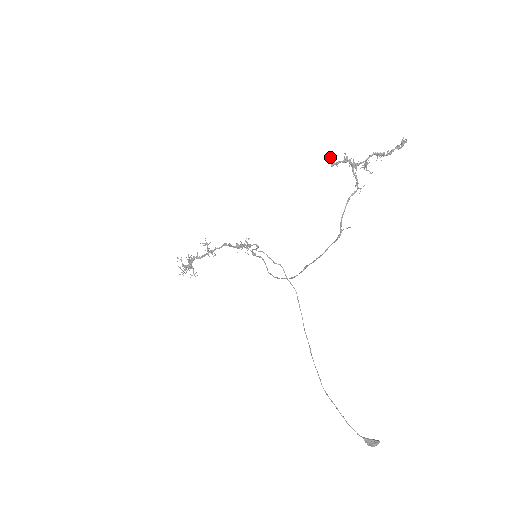
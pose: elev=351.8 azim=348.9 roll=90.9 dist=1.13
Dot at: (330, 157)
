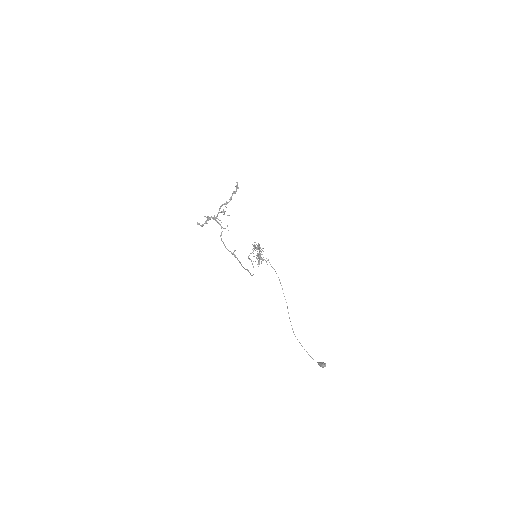
Dot at: (197, 224)
